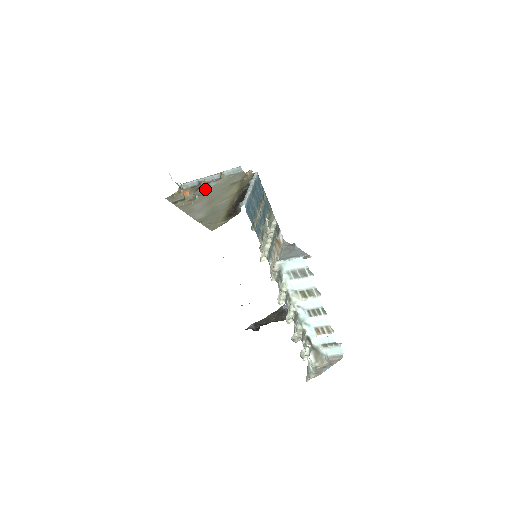
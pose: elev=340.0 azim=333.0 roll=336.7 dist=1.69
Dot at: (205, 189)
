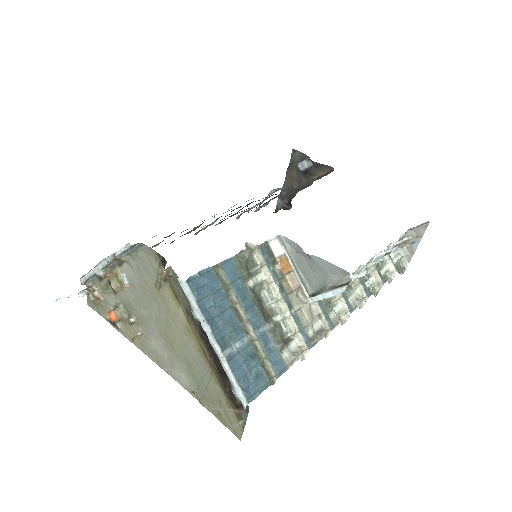
Dot at: (125, 292)
